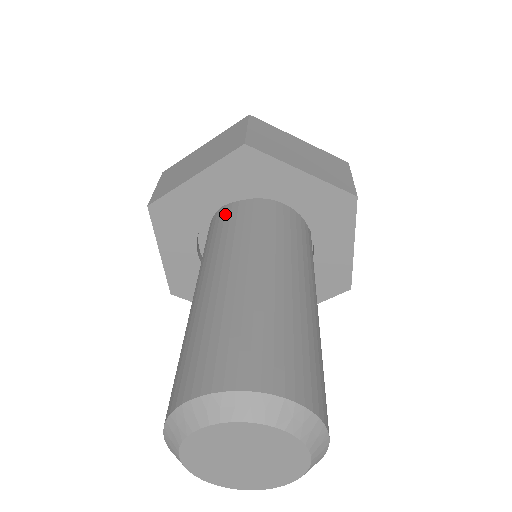
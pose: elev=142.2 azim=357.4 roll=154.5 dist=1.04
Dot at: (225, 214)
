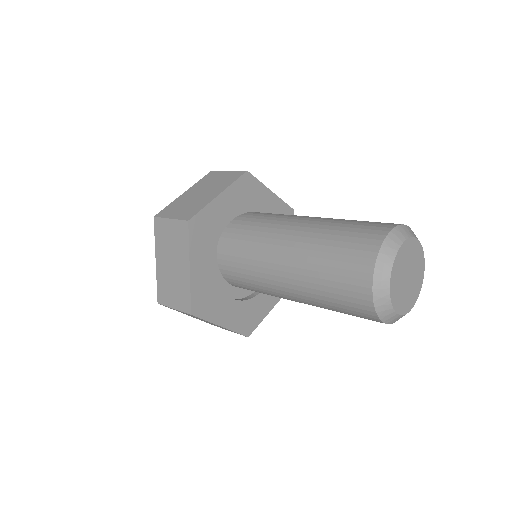
Dot at: (242, 220)
